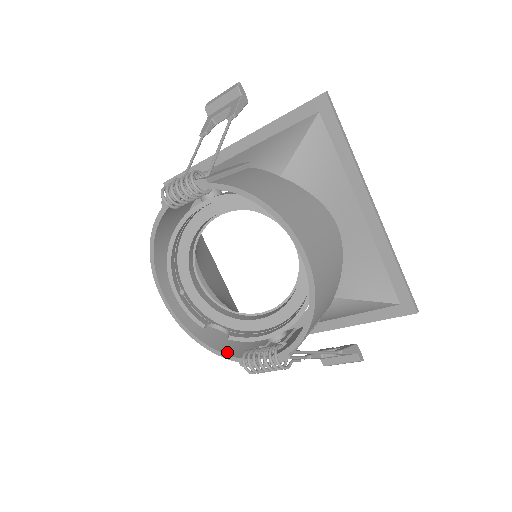
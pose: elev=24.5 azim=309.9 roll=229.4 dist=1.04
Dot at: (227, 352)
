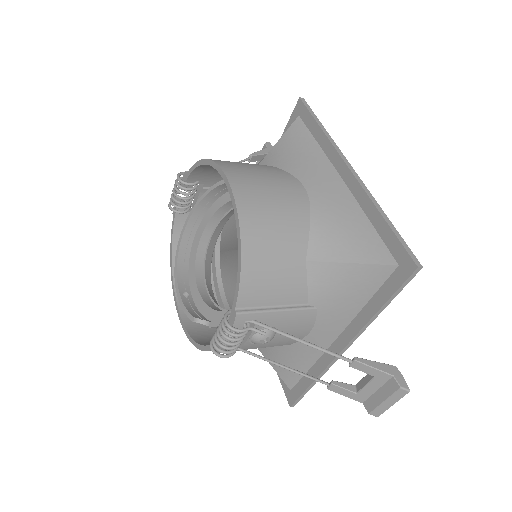
Dot at: occluded
